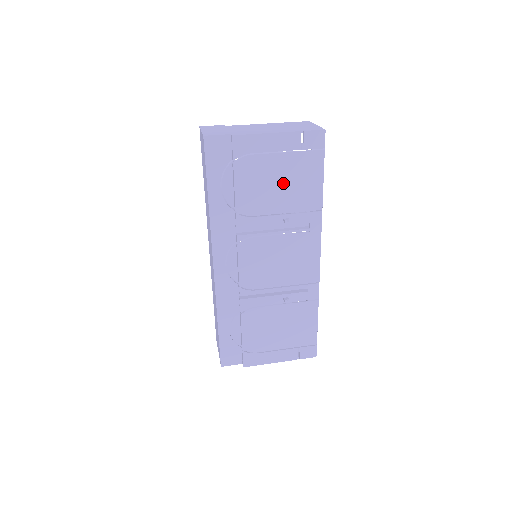
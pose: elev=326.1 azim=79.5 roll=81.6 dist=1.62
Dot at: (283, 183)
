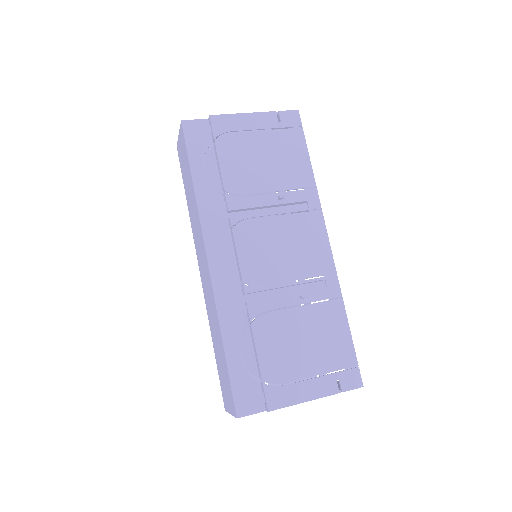
Dot at: (269, 160)
